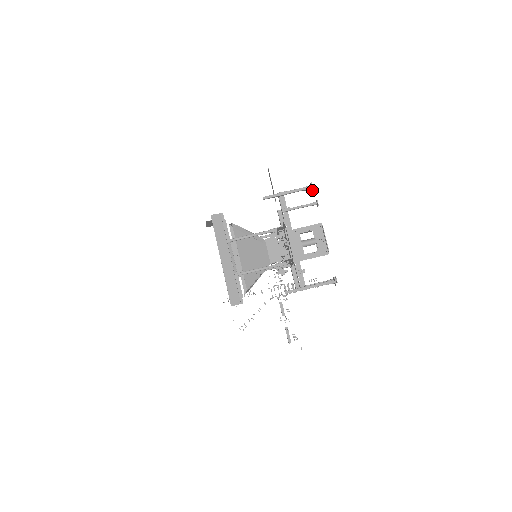
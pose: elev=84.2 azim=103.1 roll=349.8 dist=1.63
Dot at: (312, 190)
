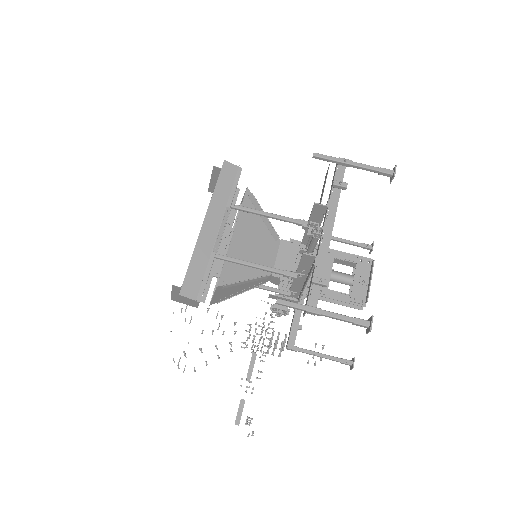
Dot at: (392, 177)
